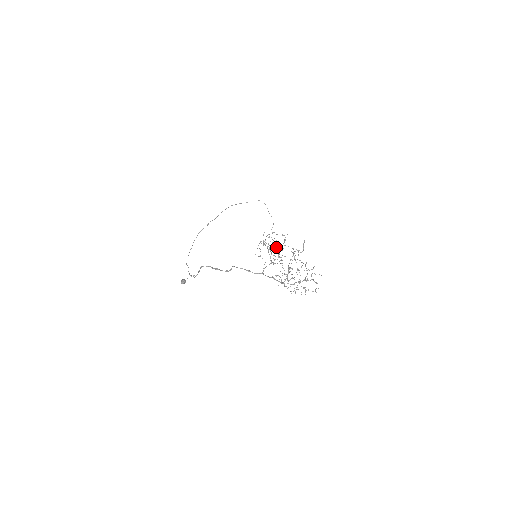
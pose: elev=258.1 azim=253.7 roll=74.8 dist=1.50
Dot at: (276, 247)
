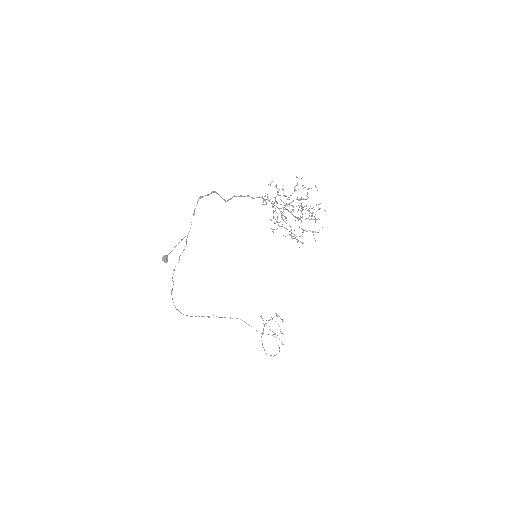
Dot at: occluded
